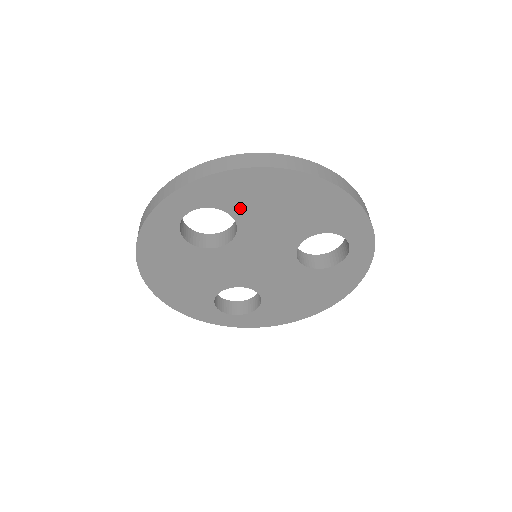
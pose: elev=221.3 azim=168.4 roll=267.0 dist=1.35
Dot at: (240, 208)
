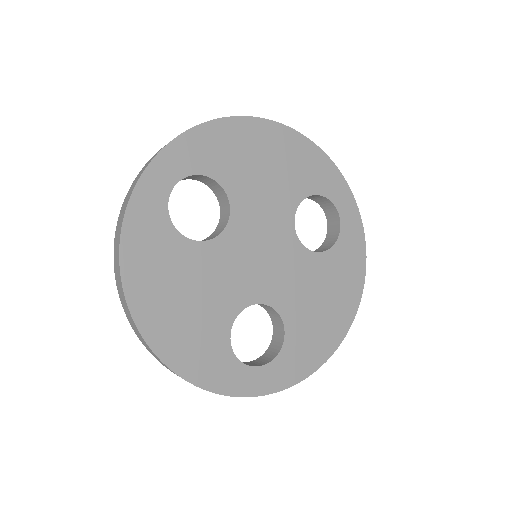
Dot at: (226, 172)
